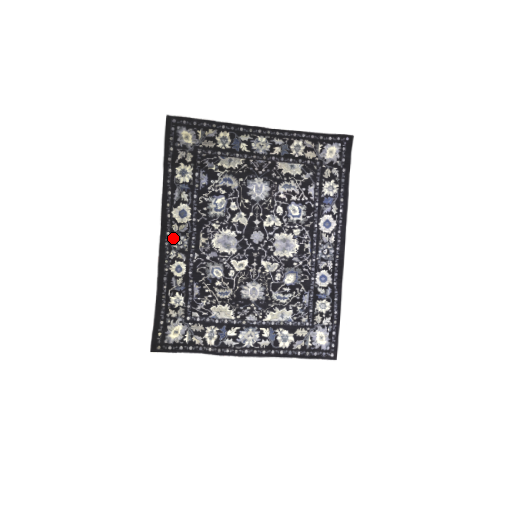
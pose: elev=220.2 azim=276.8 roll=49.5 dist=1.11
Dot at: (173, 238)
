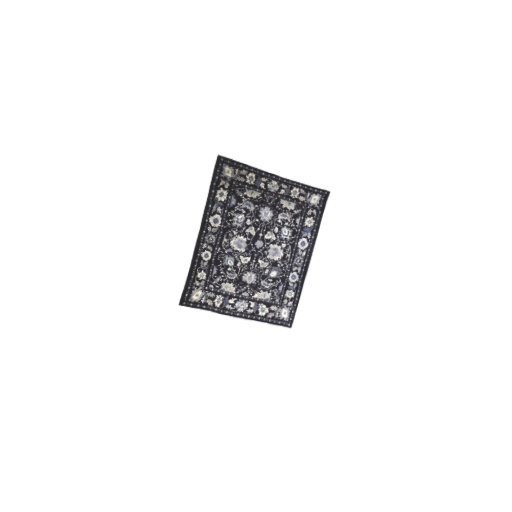
Dot at: (207, 235)
